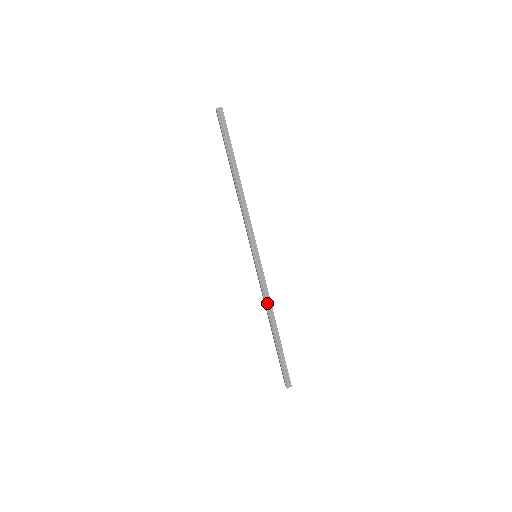
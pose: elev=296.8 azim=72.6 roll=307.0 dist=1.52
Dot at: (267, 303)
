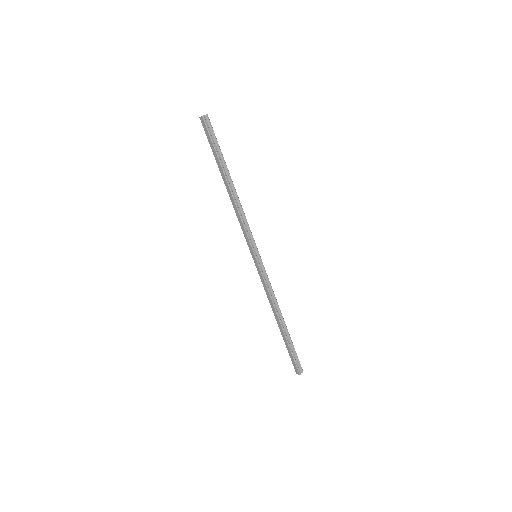
Dot at: (272, 299)
